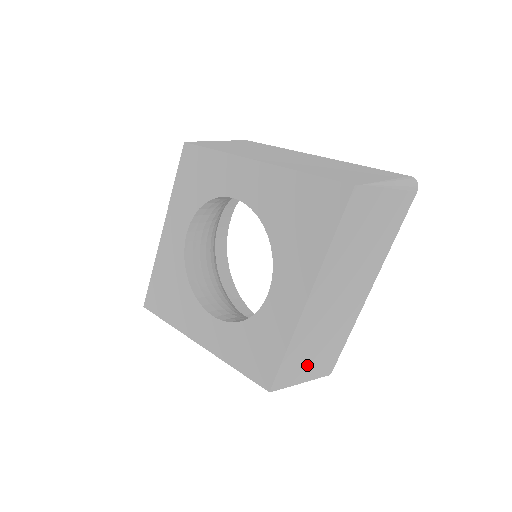
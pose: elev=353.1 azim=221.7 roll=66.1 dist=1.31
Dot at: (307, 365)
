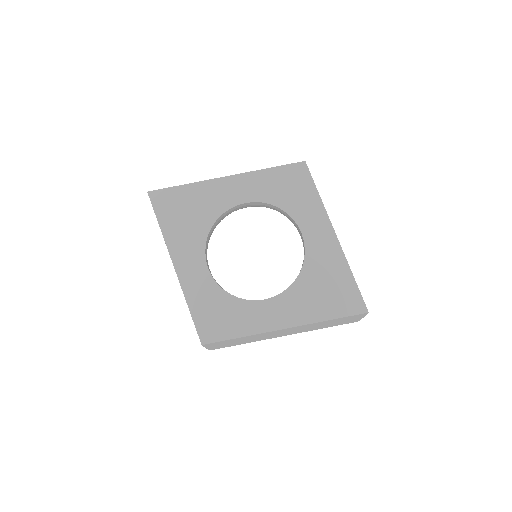
Dot at: (223, 344)
